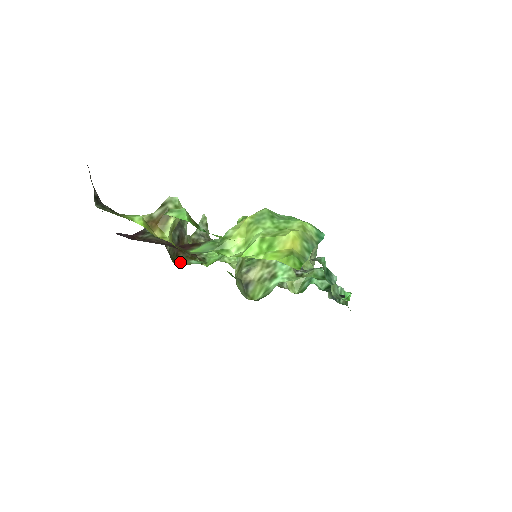
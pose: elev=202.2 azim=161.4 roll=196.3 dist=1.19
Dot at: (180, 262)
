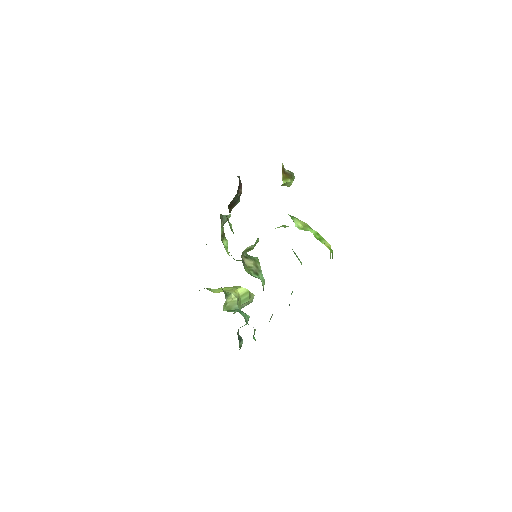
Dot at: (229, 210)
